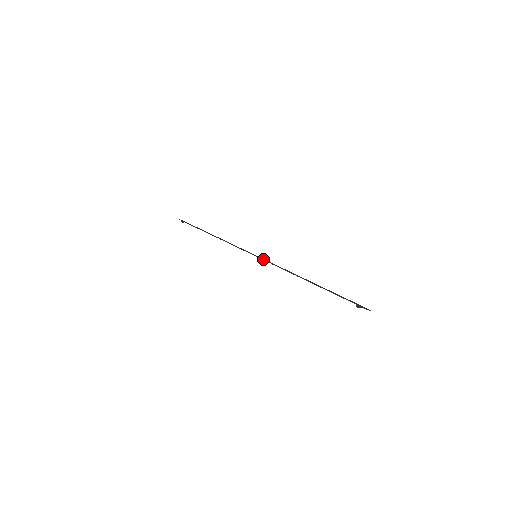
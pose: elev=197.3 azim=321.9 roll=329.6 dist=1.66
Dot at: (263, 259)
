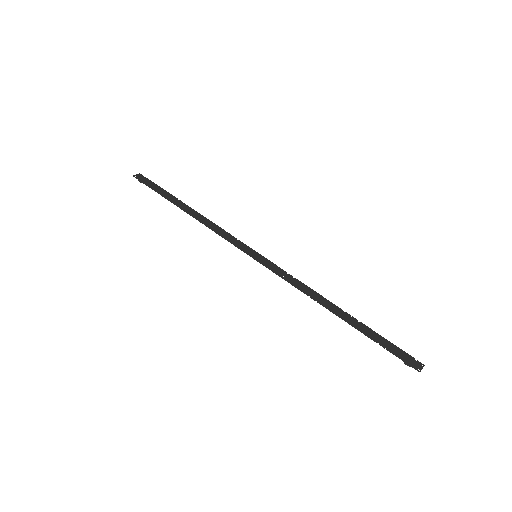
Dot at: occluded
